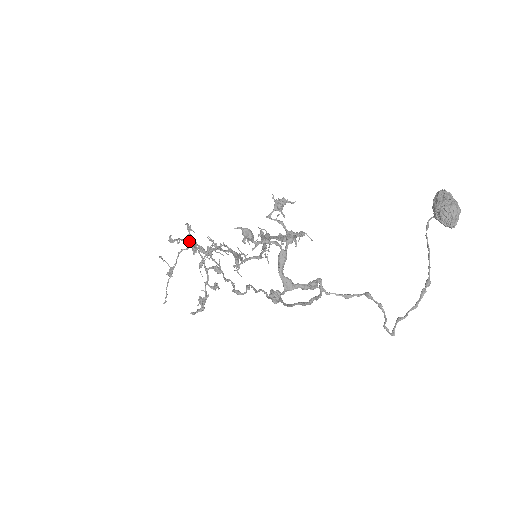
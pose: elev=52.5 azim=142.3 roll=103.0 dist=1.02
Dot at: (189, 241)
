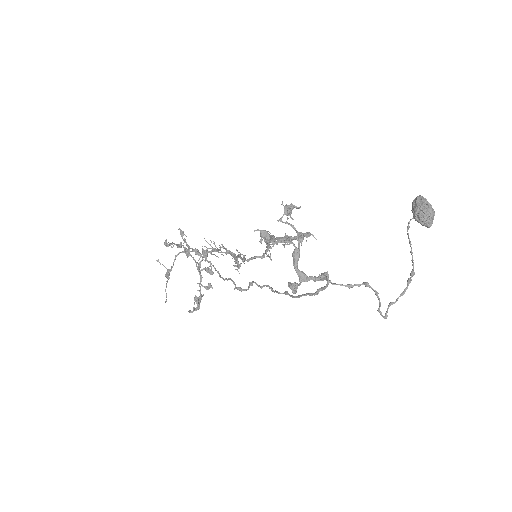
Dot at: (181, 245)
